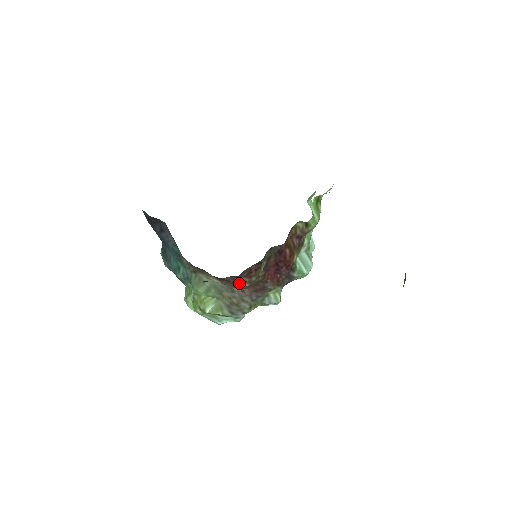
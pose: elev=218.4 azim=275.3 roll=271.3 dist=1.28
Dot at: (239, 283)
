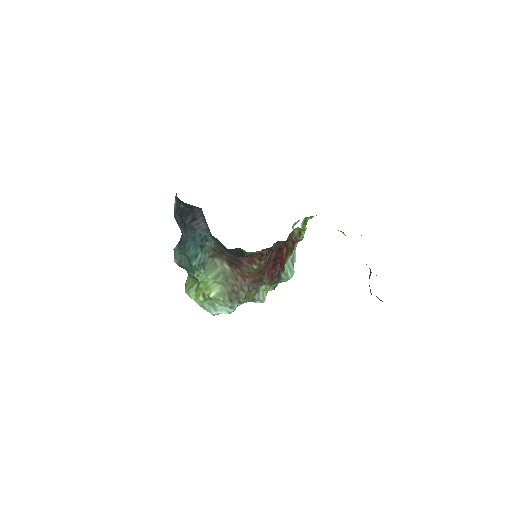
Dot at: (250, 265)
